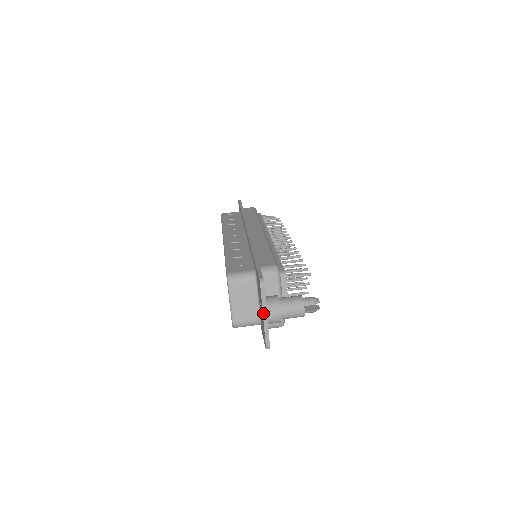
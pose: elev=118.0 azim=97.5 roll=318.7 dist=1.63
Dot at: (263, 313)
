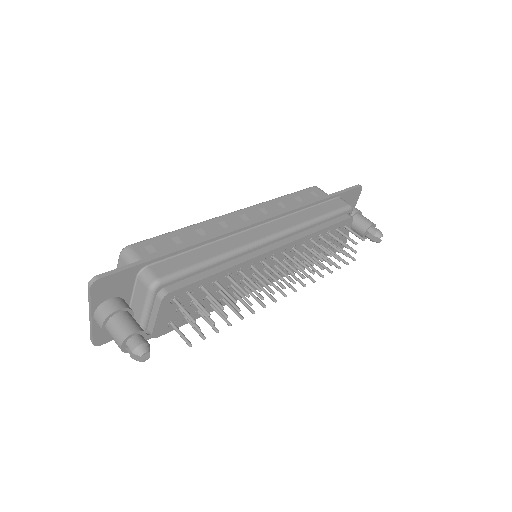
Dot at: (89, 310)
